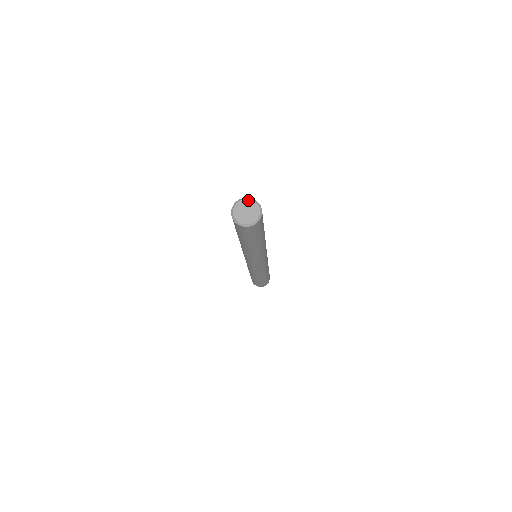
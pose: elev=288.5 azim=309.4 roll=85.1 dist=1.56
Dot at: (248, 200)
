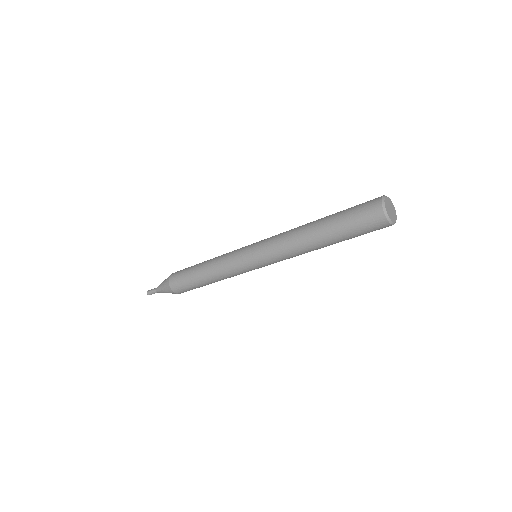
Dot at: (392, 203)
